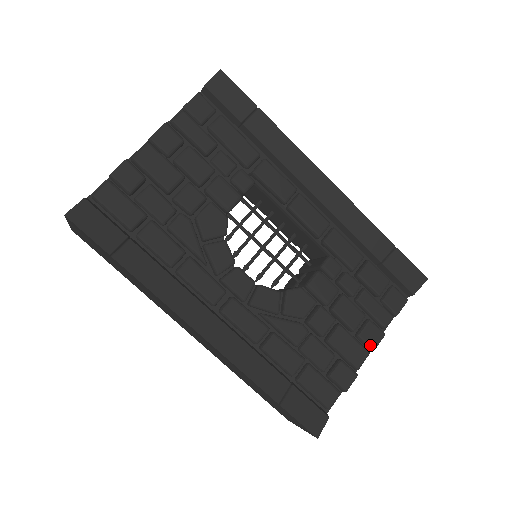
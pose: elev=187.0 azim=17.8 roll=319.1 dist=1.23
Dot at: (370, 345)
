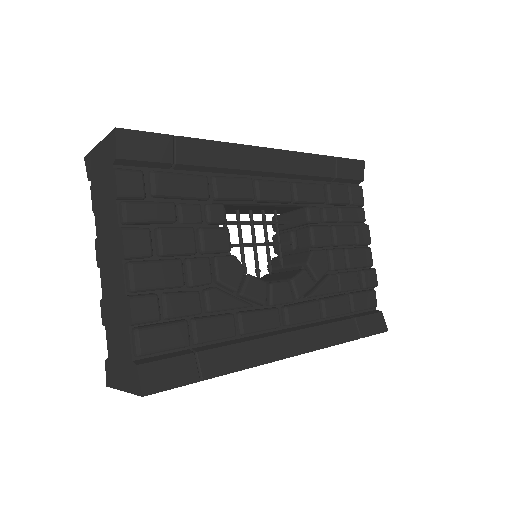
Dot at: (367, 242)
